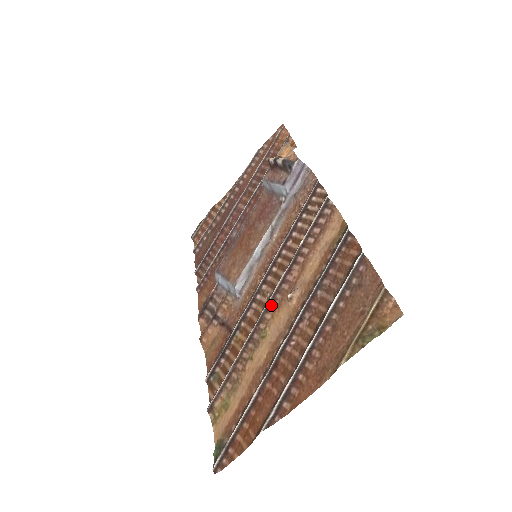
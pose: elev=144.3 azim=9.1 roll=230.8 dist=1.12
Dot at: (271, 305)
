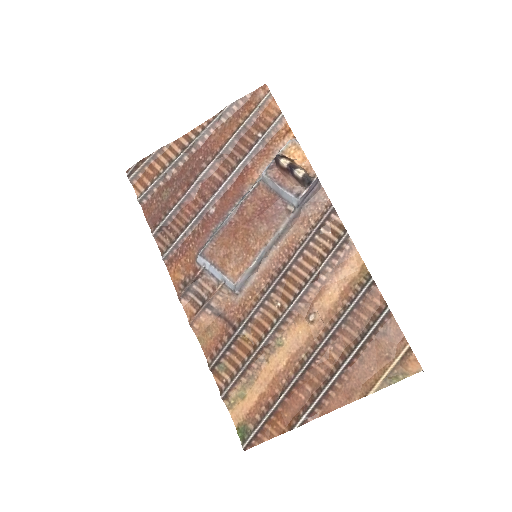
Dot at: (287, 319)
